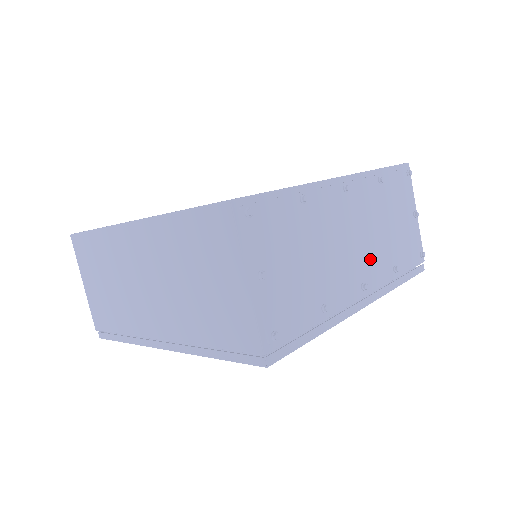
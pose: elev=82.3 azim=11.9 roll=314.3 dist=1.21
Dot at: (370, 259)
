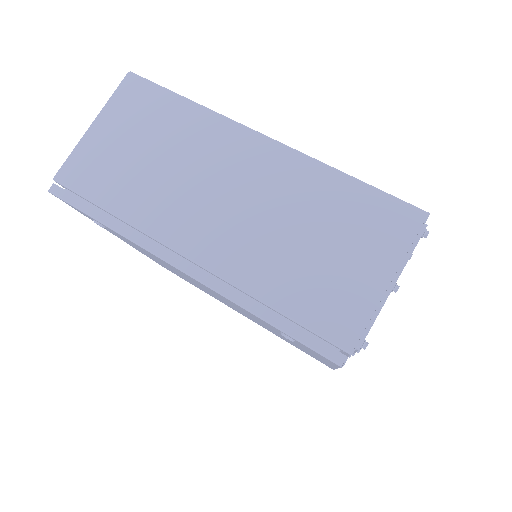
Dot at: occluded
